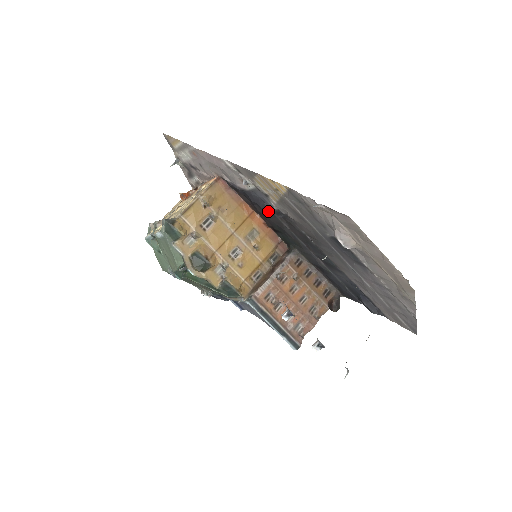
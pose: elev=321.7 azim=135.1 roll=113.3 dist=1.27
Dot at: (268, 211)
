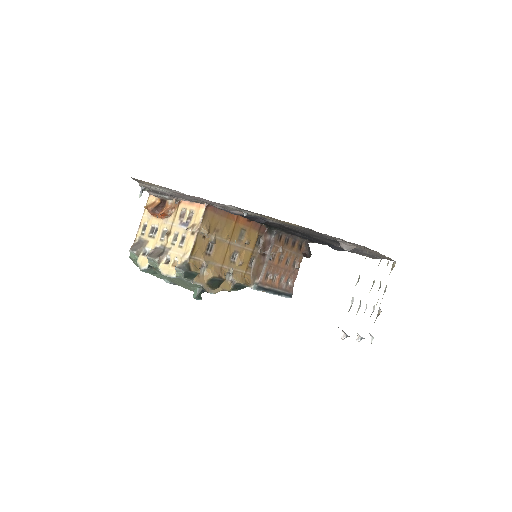
Dot at: (262, 222)
